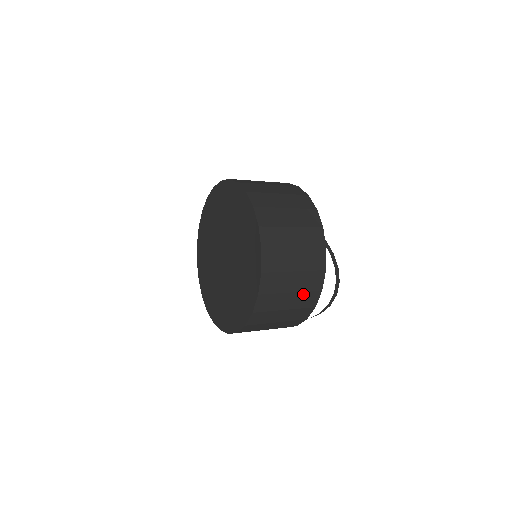
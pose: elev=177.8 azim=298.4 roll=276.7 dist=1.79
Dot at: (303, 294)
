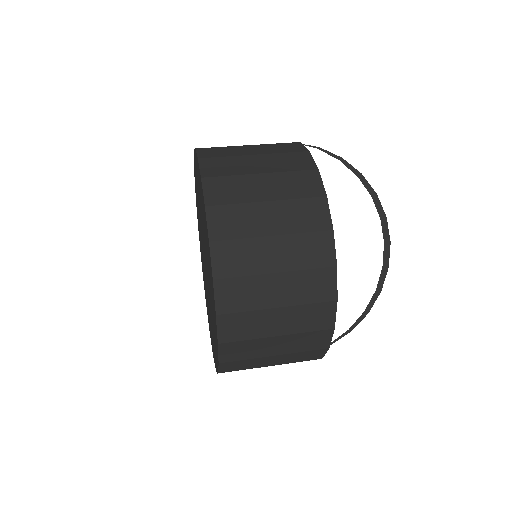
Dot at: (291, 362)
